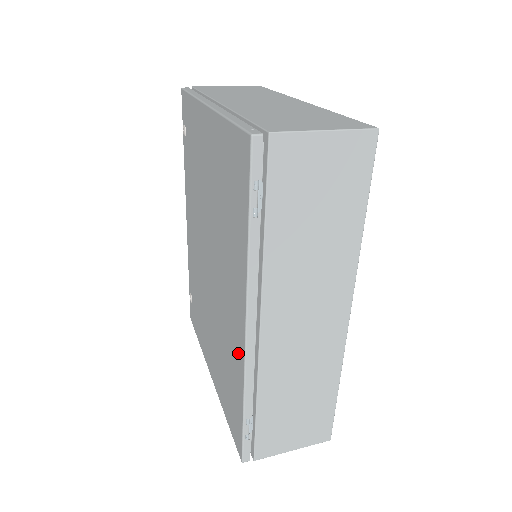
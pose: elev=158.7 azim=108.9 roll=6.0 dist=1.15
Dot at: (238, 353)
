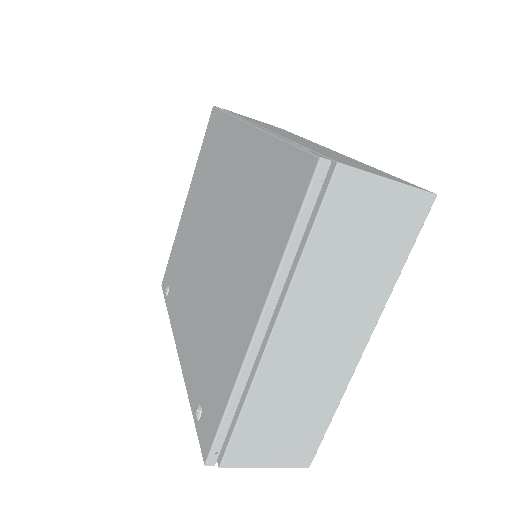
Dot at: (253, 149)
